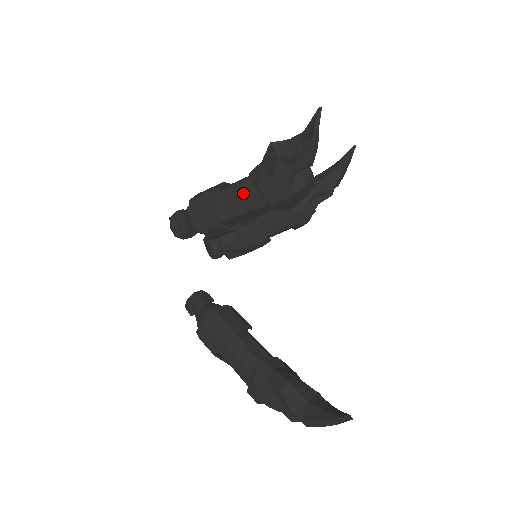
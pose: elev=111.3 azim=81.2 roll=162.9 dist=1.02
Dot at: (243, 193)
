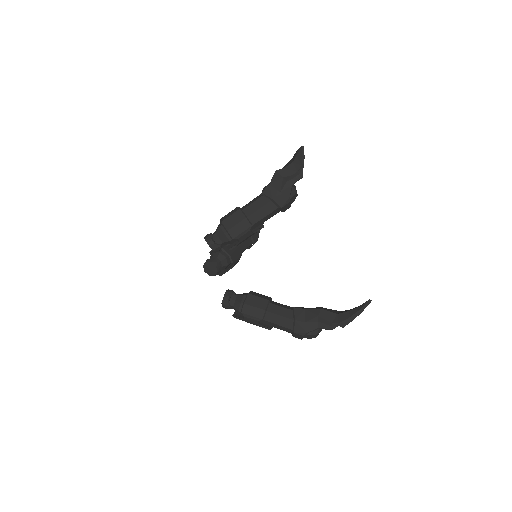
Dot at: (261, 206)
